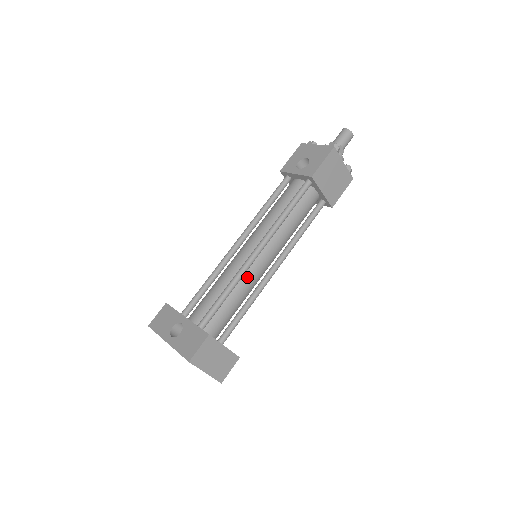
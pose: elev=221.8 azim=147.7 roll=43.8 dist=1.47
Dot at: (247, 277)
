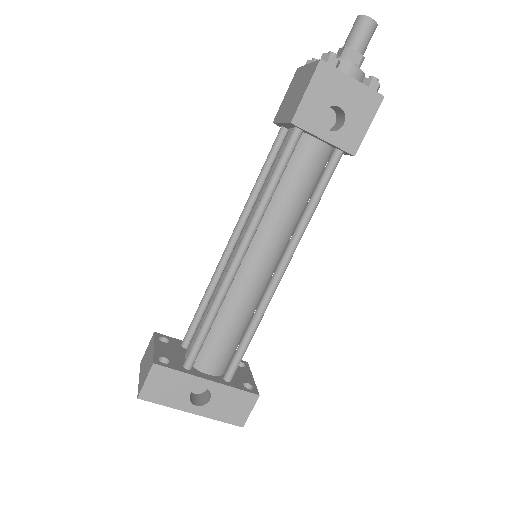
Dot at: occluded
